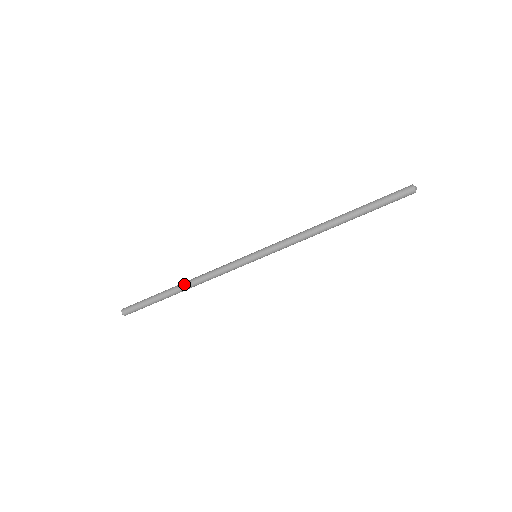
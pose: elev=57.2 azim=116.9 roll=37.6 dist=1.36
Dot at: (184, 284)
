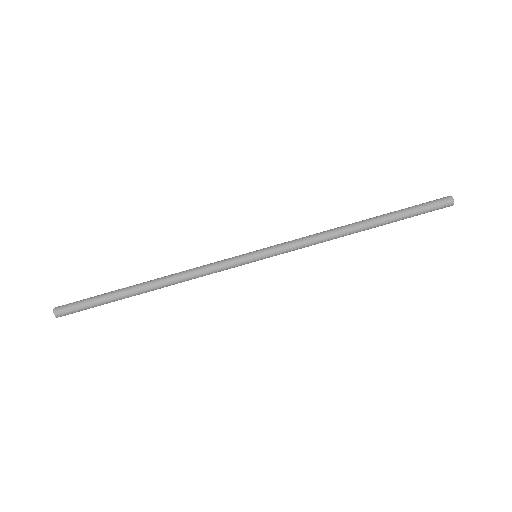
Dot at: (154, 279)
